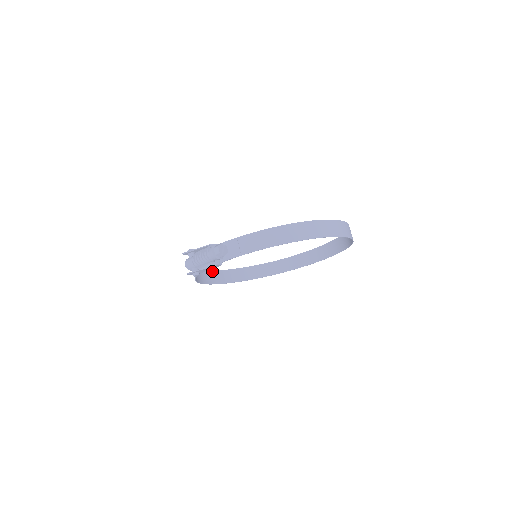
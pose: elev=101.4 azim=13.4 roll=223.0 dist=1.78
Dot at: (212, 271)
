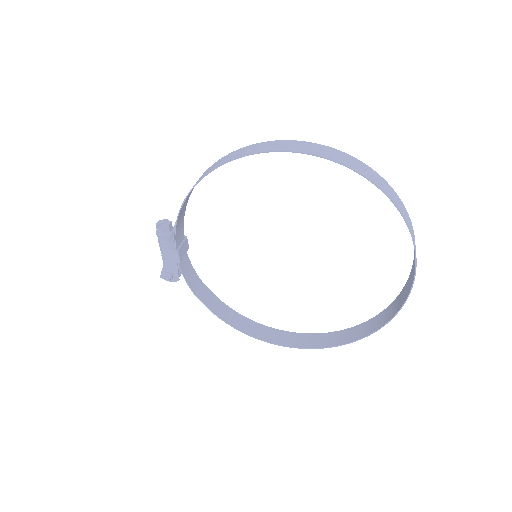
Dot at: (282, 331)
